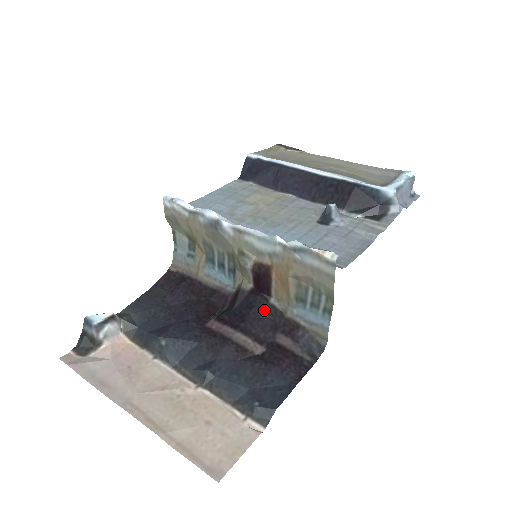
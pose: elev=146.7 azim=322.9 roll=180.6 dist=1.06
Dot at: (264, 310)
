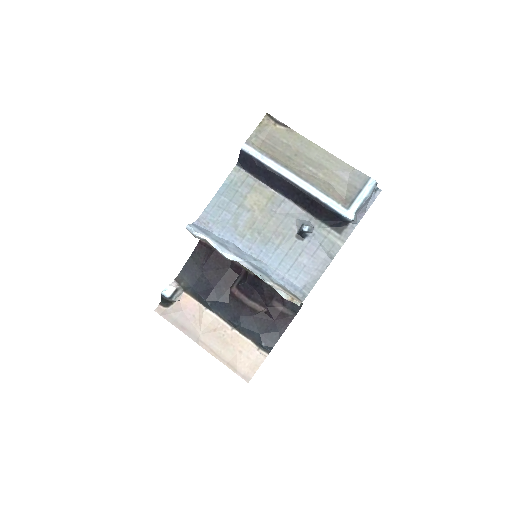
Dot at: (264, 289)
